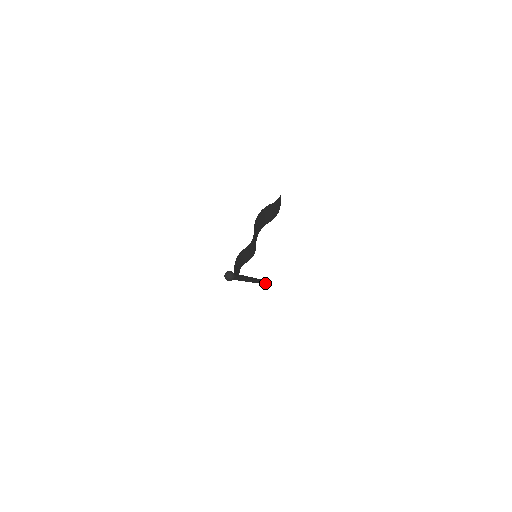
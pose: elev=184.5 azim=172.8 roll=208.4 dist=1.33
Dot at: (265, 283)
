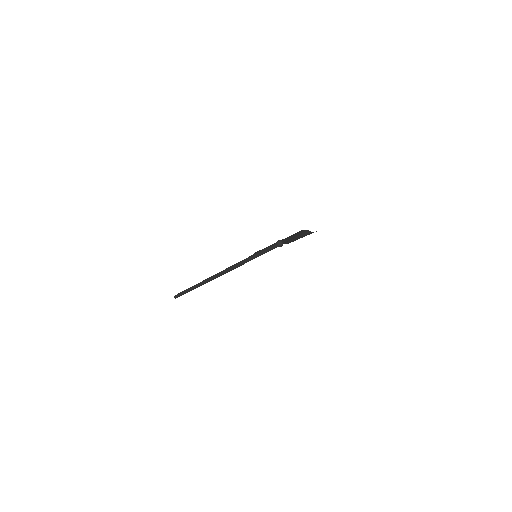
Dot at: (189, 291)
